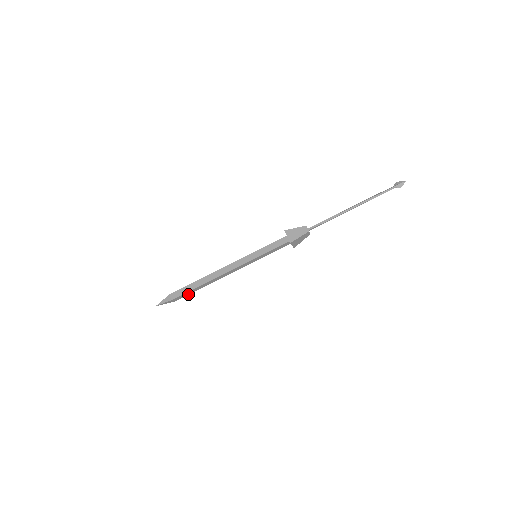
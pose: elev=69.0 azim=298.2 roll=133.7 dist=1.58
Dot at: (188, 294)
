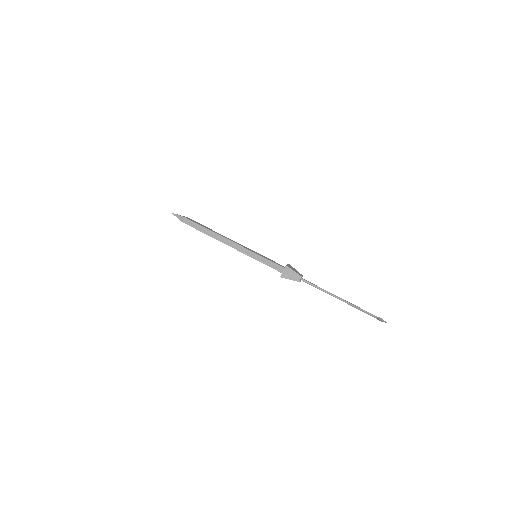
Dot at: (195, 228)
